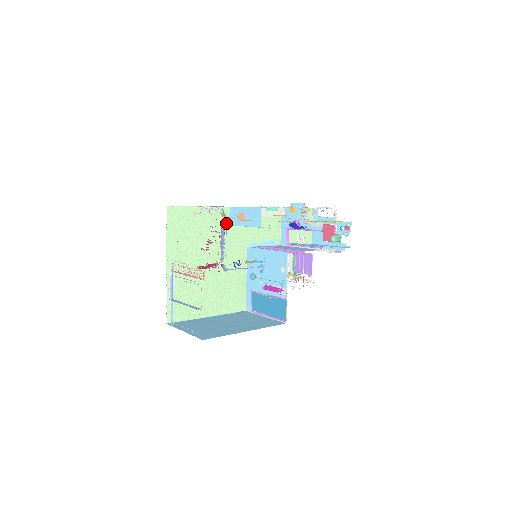
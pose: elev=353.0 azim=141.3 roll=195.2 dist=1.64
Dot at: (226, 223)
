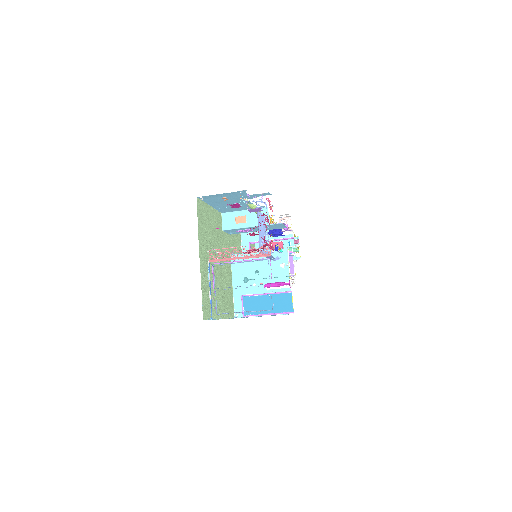
Dot at: (221, 228)
